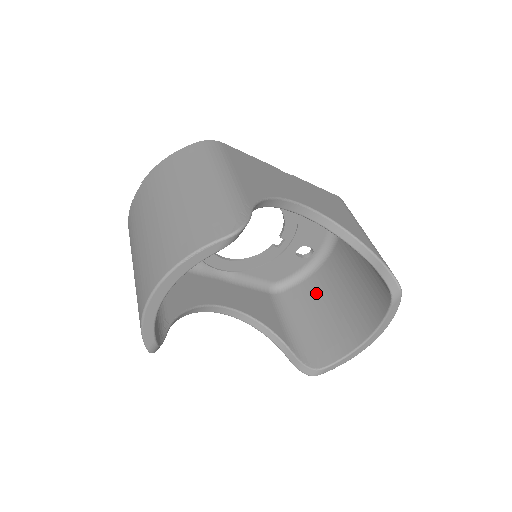
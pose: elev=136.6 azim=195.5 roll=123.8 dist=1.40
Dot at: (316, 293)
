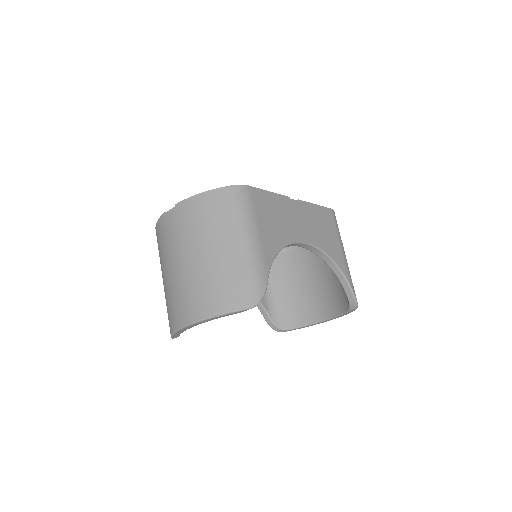
Dot at: (294, 267)
